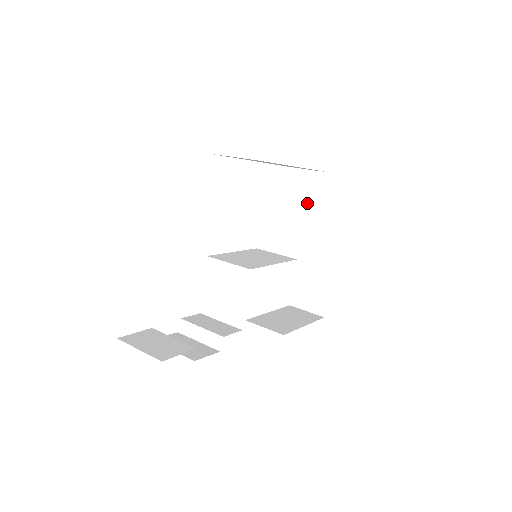
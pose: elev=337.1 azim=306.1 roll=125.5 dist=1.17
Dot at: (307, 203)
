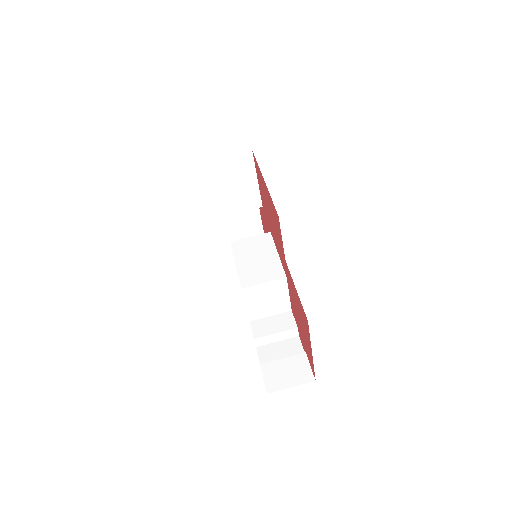
Dot at: (240, 181)
